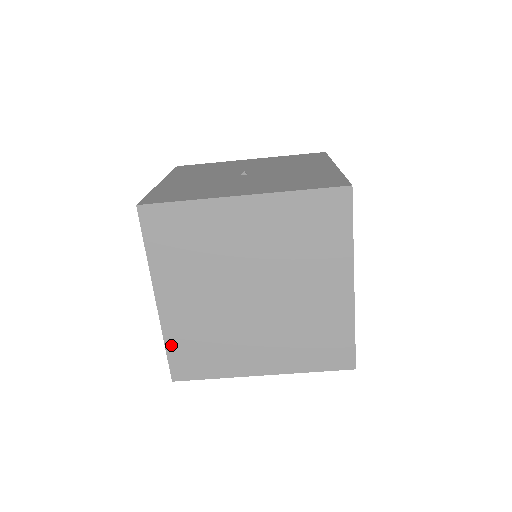
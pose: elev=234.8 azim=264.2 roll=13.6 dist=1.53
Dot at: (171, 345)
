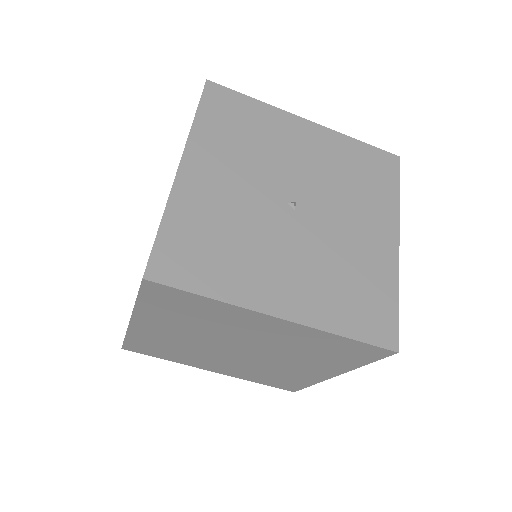
Dot at: (132, 339)
